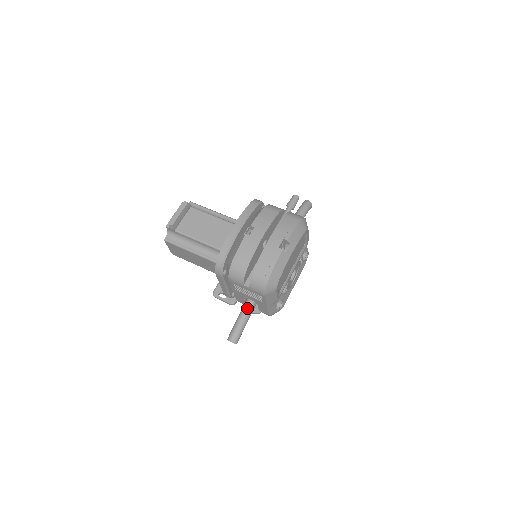
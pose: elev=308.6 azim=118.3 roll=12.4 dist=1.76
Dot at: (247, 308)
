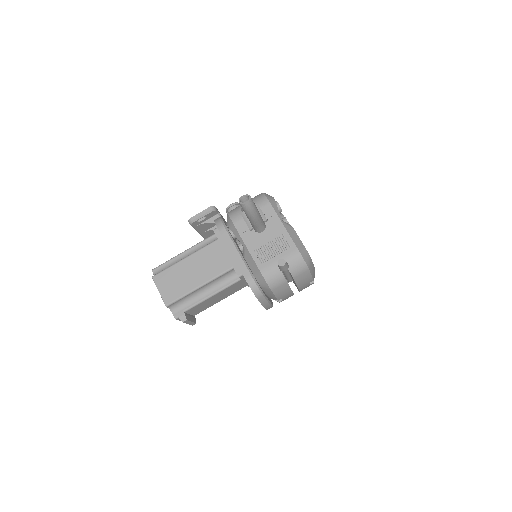
Dot at: occluded
